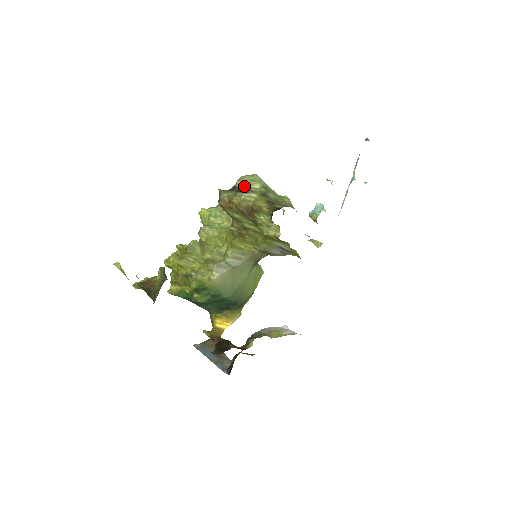
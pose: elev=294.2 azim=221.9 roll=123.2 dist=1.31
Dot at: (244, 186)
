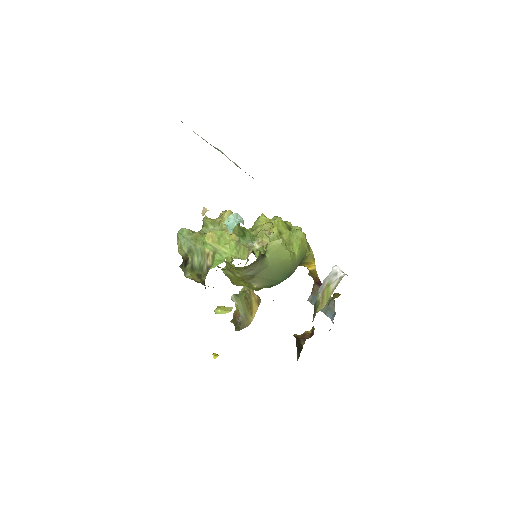
Dot at: (183, 254)
